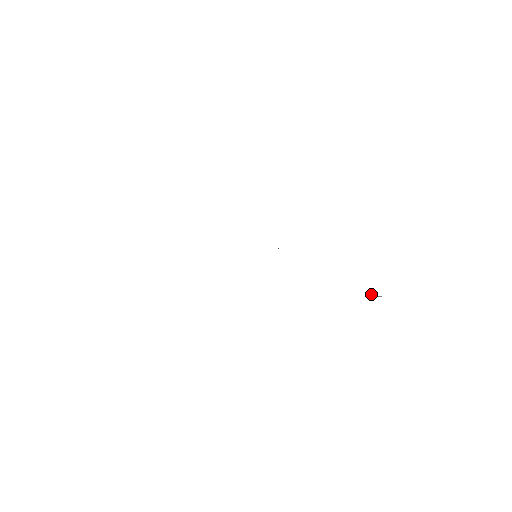
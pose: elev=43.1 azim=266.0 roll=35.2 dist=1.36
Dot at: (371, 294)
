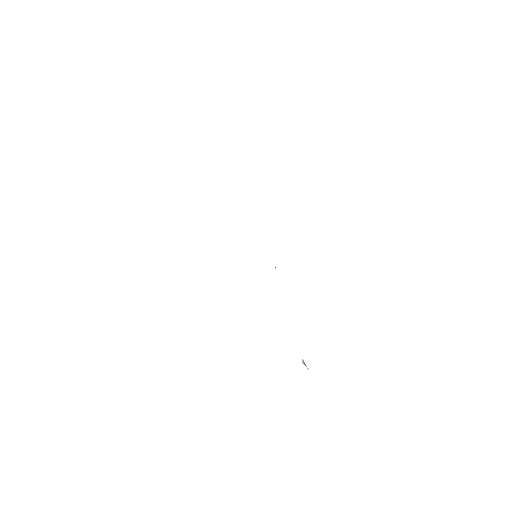
Dot at: (302, 359)
